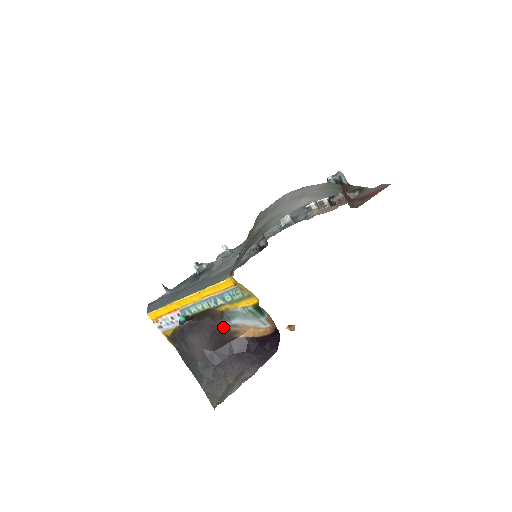
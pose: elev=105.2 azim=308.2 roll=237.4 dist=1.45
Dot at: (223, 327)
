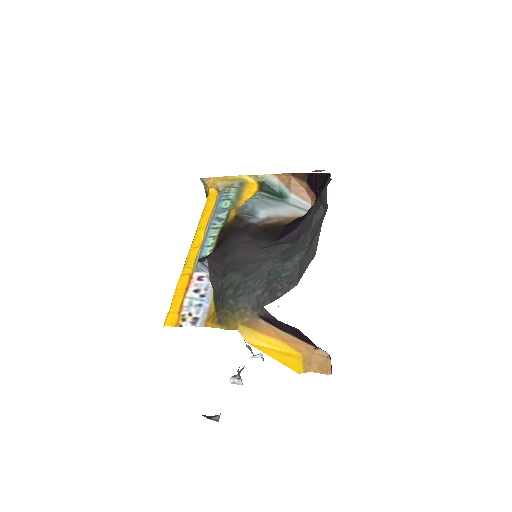
Dot at: (256, 225)
